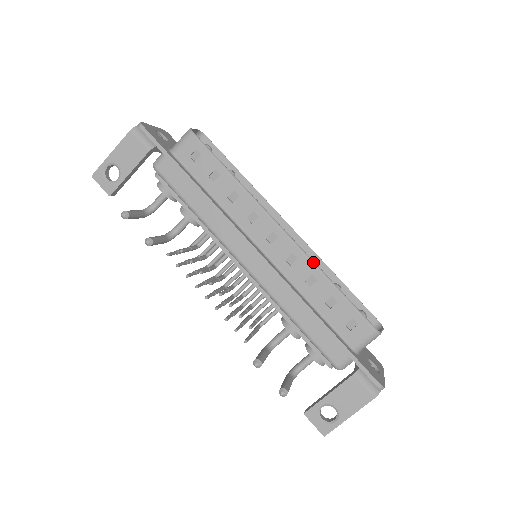
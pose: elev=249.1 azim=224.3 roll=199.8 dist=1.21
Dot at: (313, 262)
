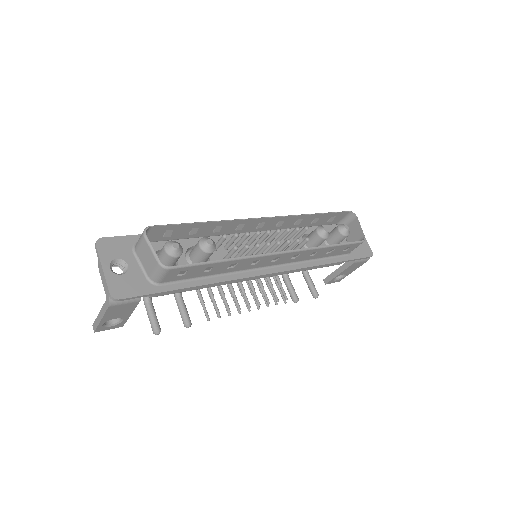
Dot at: (312, 249)
